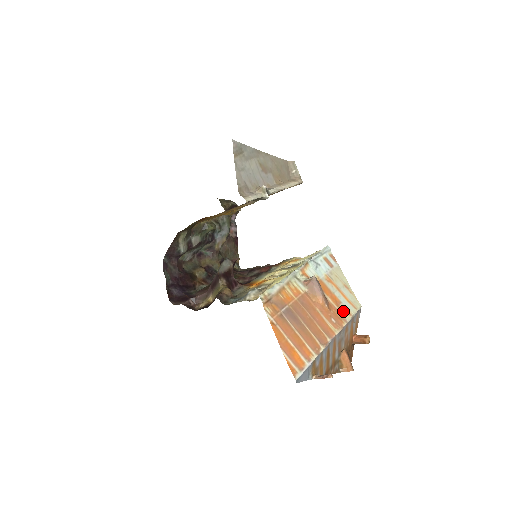
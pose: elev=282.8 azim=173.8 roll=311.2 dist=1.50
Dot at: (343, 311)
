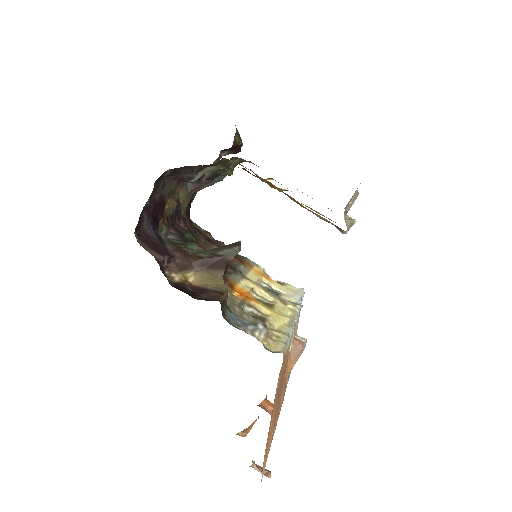
Dot at: occluded
